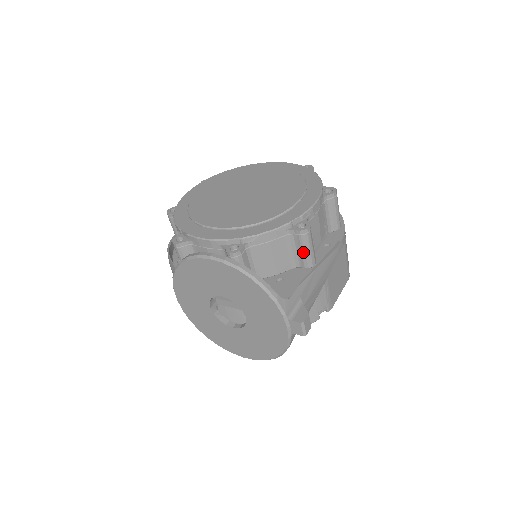
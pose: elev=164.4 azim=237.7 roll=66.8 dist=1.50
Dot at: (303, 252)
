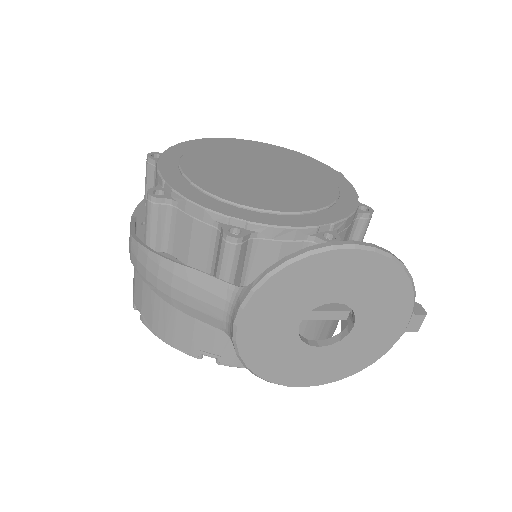
Dot at: (359, 240)
